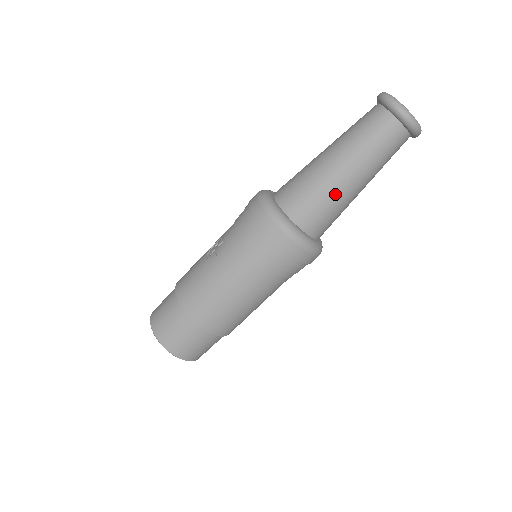
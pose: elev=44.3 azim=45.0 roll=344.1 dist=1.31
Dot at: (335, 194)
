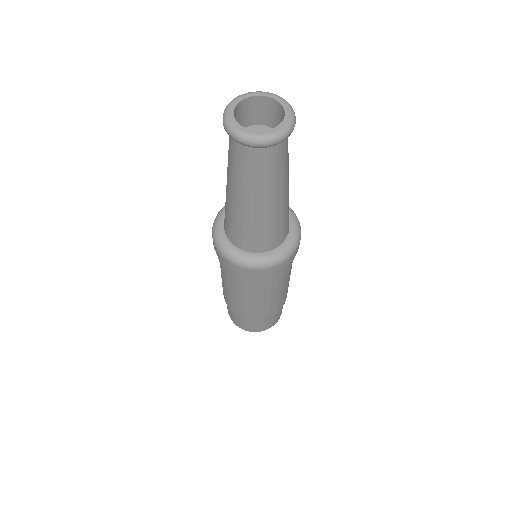
Dot at: (251, 221)
